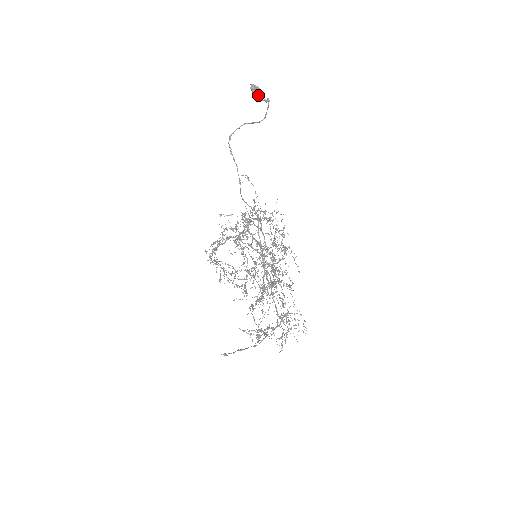
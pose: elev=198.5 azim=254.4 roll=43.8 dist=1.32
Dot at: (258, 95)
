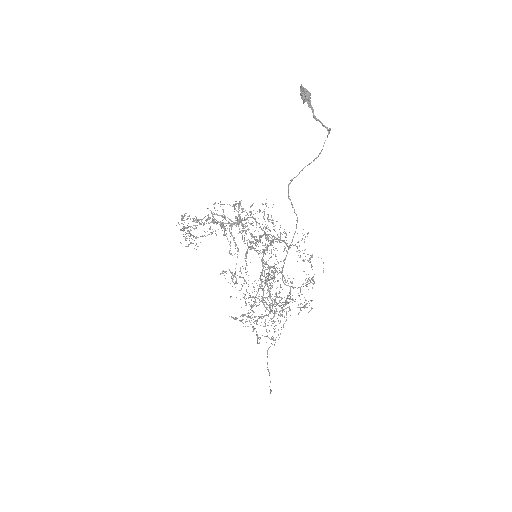
Dot at: (311, 108)
